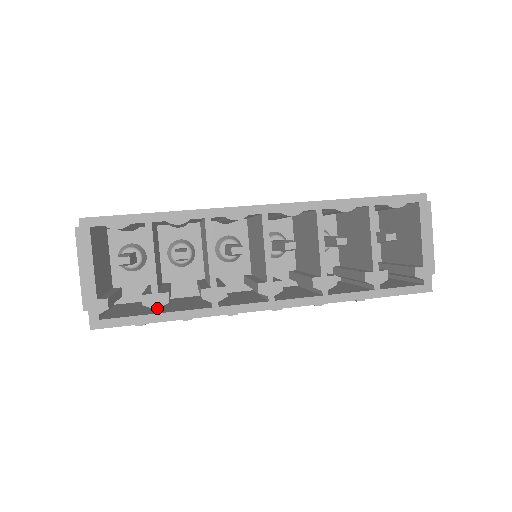
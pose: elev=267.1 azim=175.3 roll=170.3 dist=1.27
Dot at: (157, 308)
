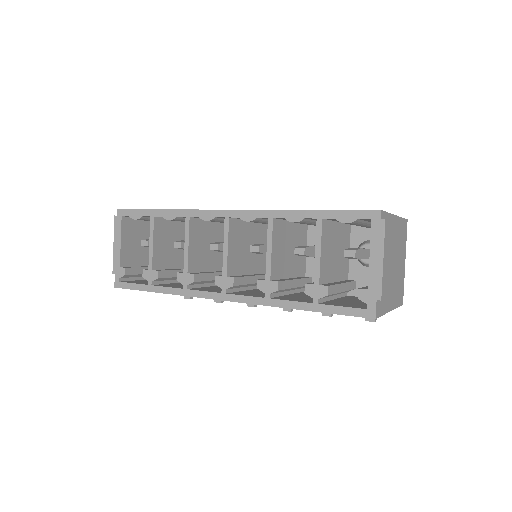
Dot at: (150, 281)
